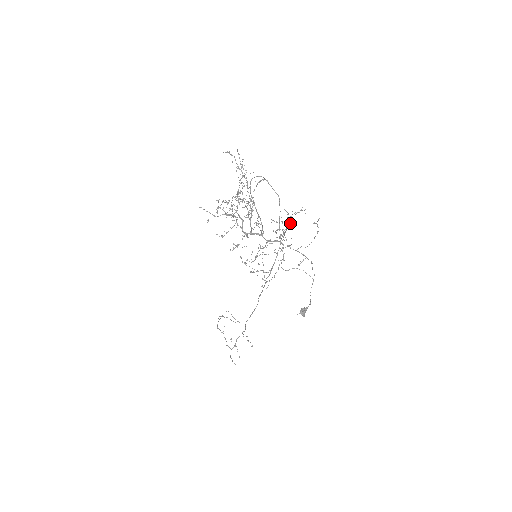
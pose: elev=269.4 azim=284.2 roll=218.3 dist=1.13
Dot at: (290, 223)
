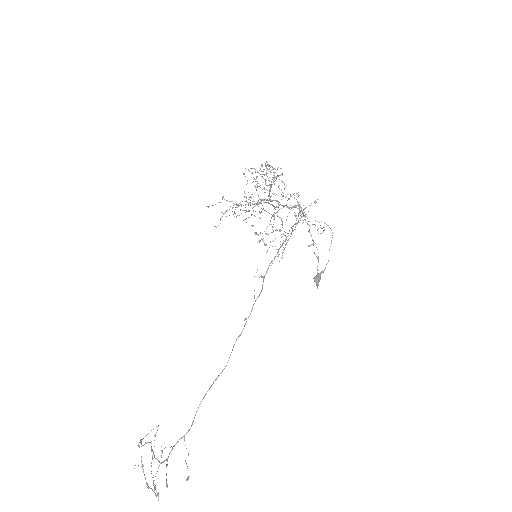
Dot at: occluded
